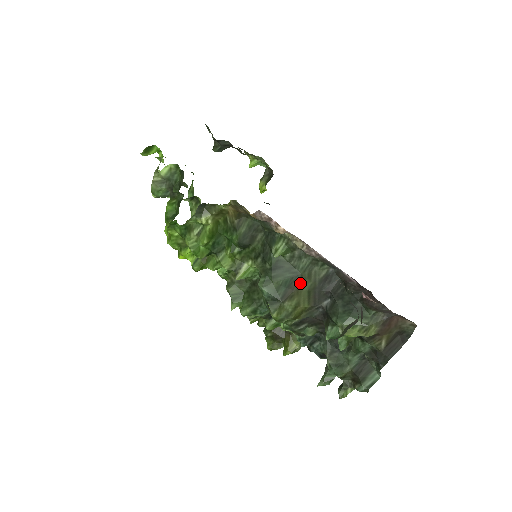
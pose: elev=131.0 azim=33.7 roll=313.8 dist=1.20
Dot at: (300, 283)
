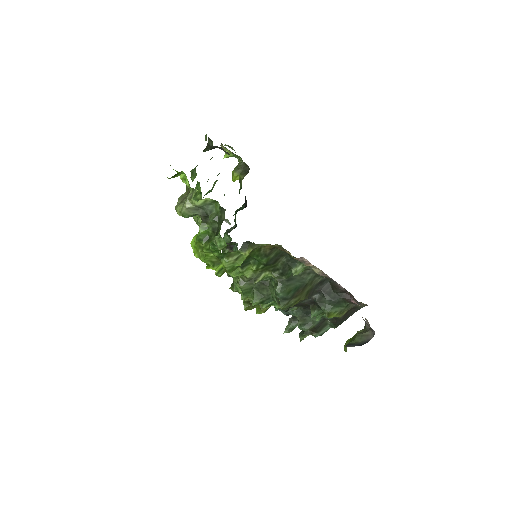
Dot at: (305, 288)
